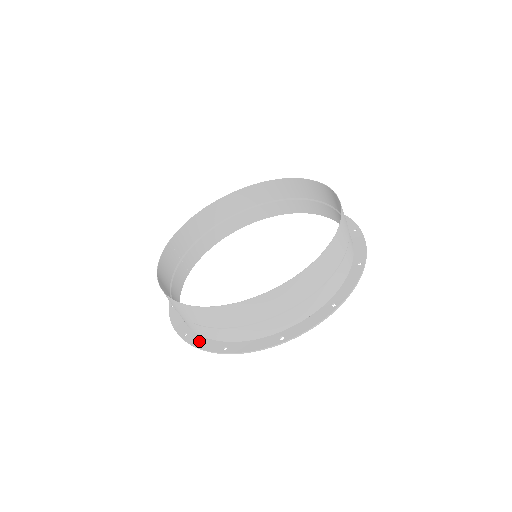
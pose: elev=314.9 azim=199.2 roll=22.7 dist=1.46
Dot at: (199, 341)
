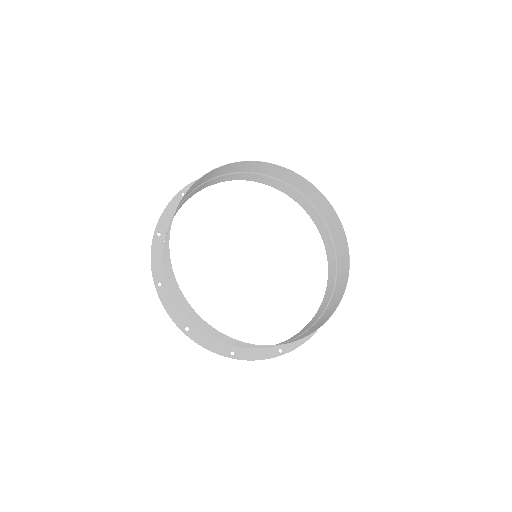
Dot at: (252, 354)
